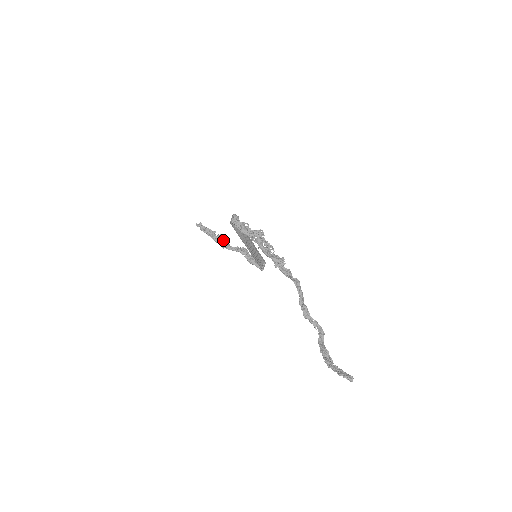
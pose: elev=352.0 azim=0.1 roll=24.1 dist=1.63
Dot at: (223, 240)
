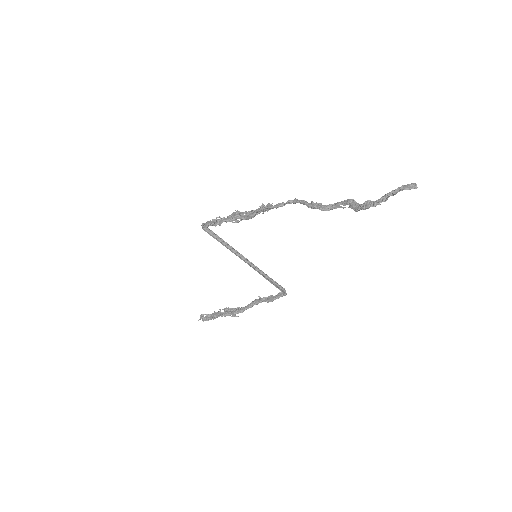
Dot at: (232, 309)
